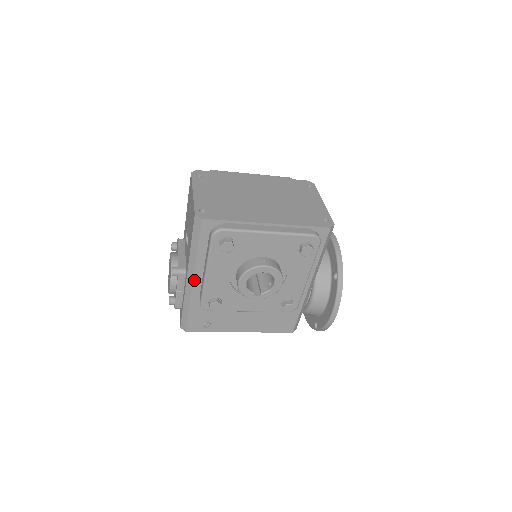
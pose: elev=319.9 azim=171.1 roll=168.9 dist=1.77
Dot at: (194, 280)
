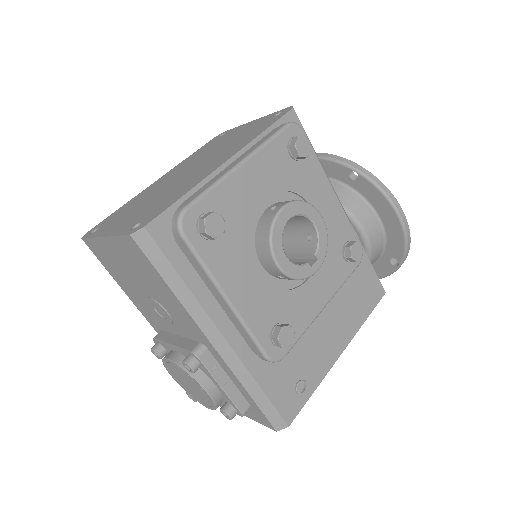
Dot at: (225, 336)
